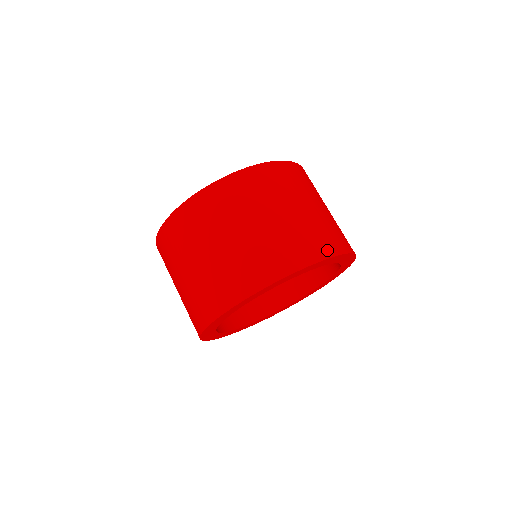
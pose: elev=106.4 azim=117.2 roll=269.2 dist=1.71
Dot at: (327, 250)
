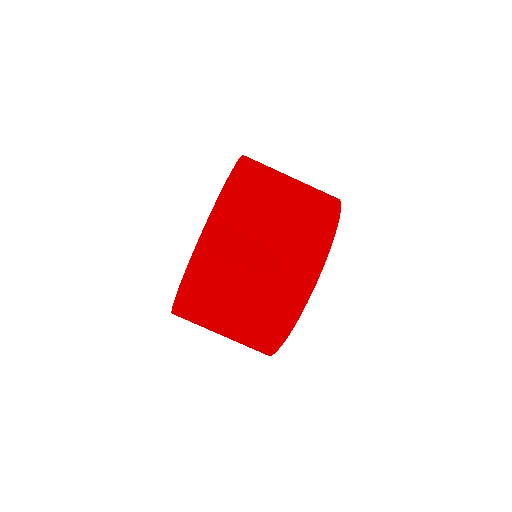
Dot at: (333, 207)
